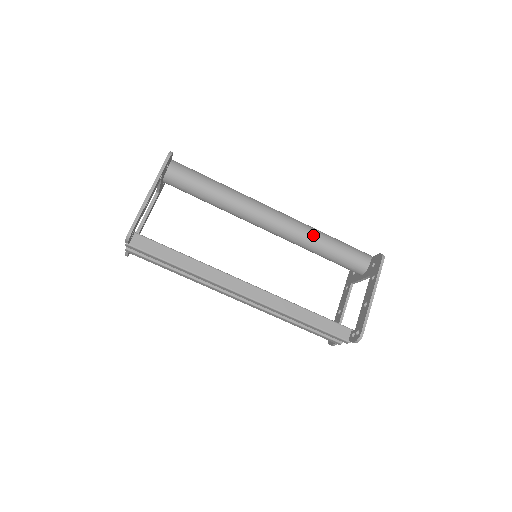
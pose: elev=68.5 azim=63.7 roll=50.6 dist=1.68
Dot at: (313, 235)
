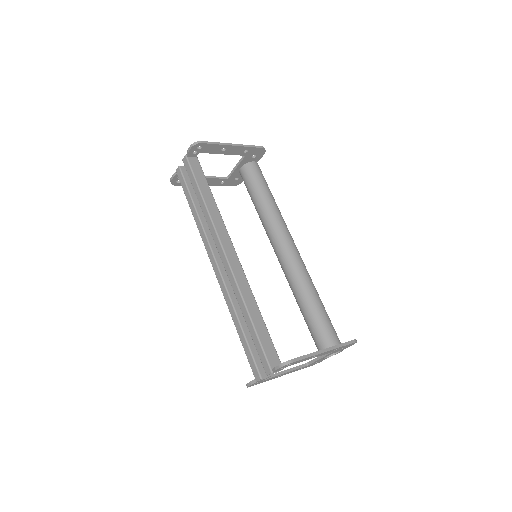
Dot at: (310, 285)
